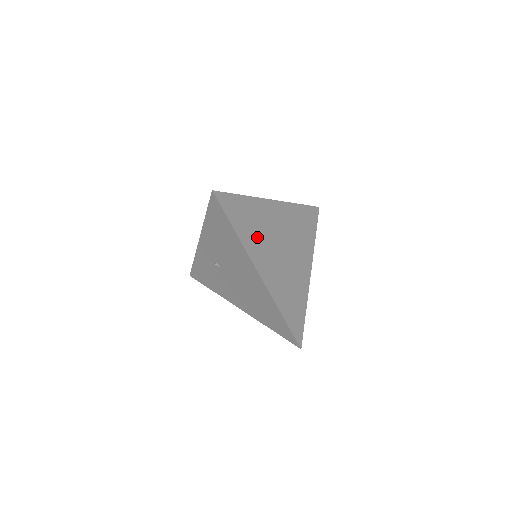
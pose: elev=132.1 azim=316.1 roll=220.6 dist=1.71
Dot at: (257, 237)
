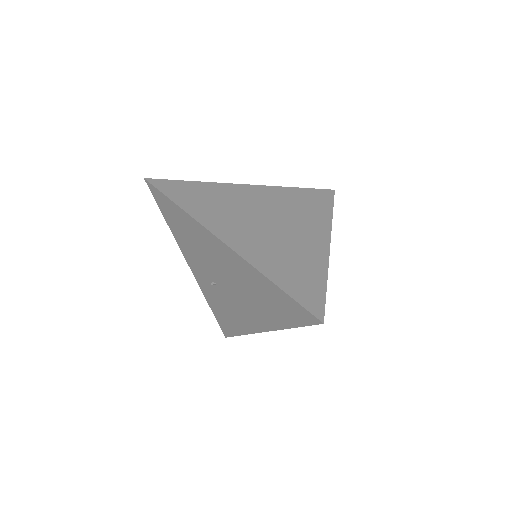
Dot at: (220, 212)
